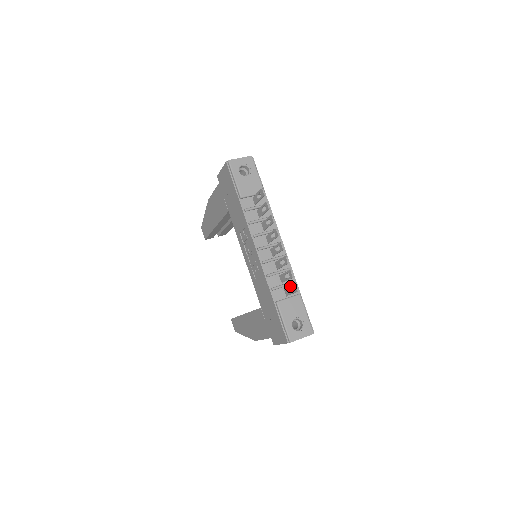
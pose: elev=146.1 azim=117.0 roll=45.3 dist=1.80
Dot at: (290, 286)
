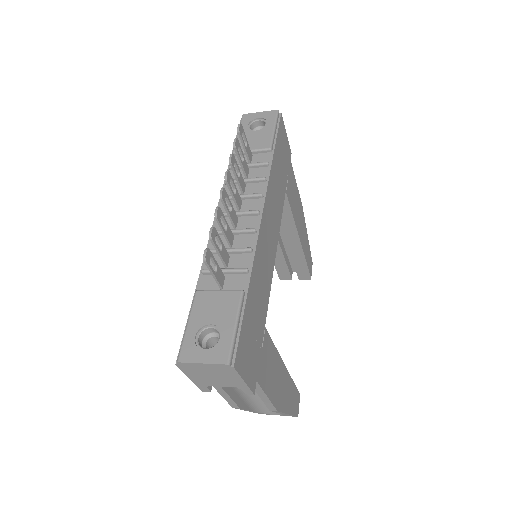
Dot at: (212, 259)
